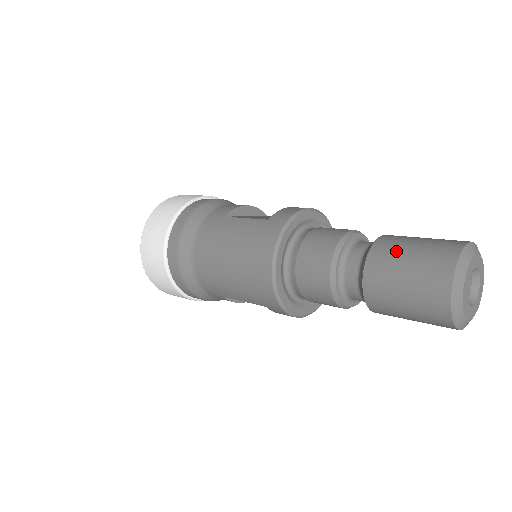
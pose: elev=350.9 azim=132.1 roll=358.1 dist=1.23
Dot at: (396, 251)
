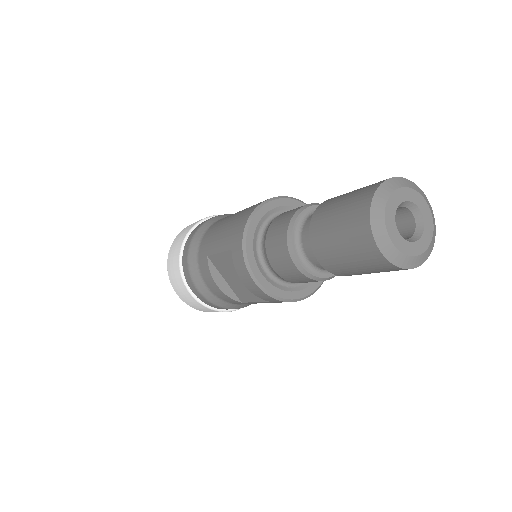
Dot at: occluded
